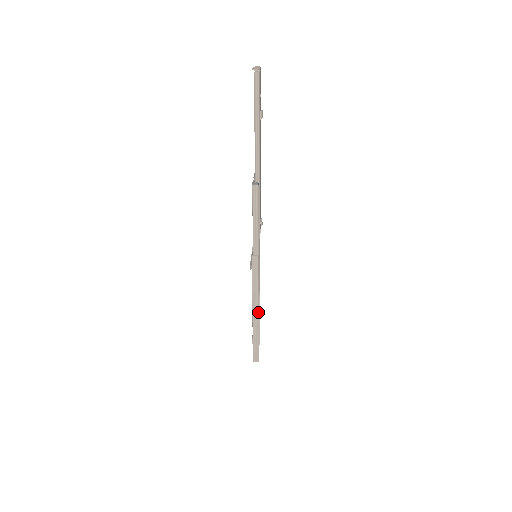
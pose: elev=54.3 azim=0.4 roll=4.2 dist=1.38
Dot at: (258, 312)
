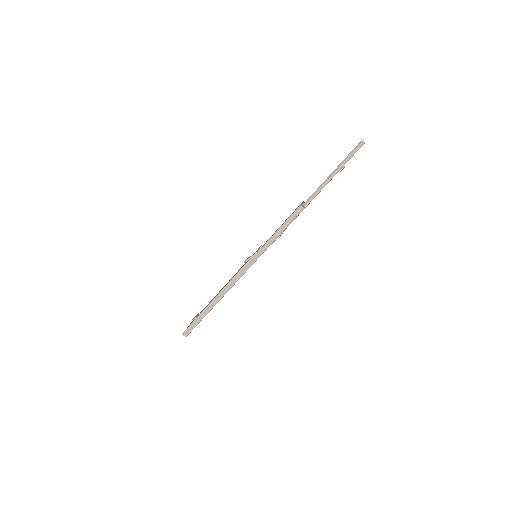
Dot at: occluded
